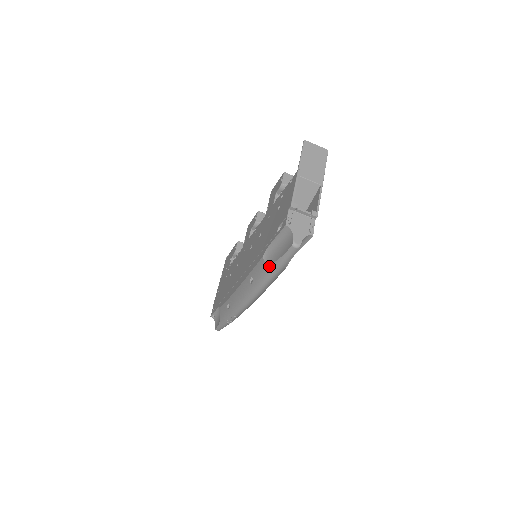
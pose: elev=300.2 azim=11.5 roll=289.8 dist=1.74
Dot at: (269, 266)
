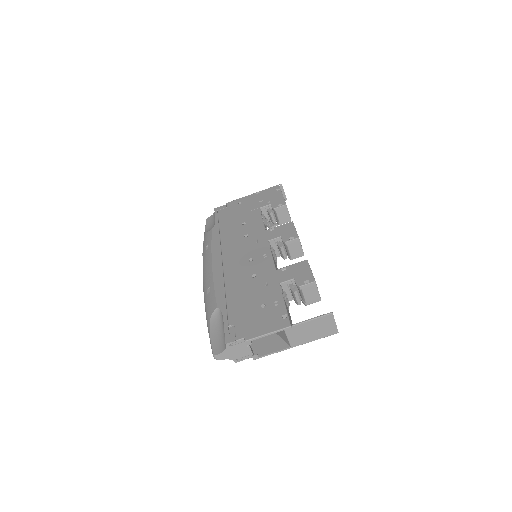
Dot at: (209, 320)
